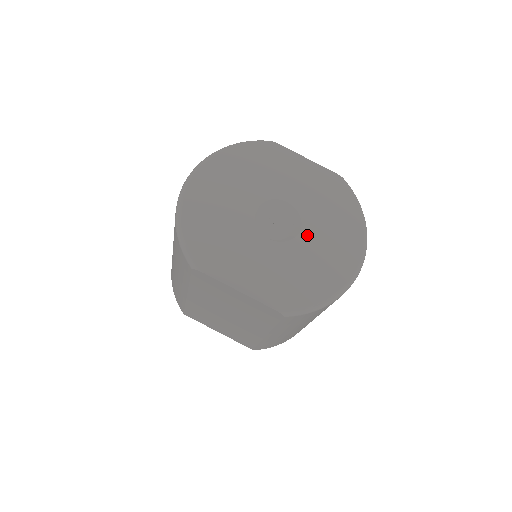
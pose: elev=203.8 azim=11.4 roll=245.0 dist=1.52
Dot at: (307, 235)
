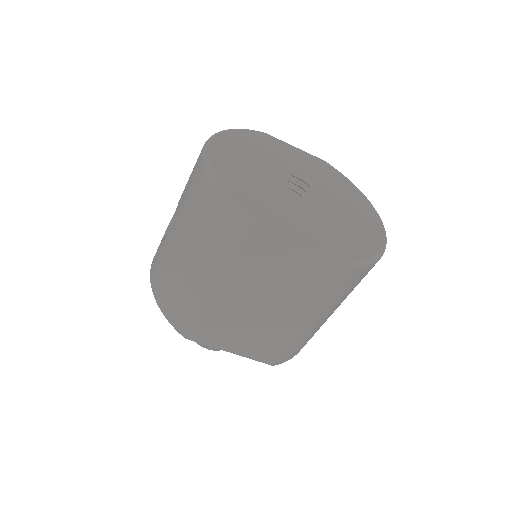
Dot at: (332, 201)
